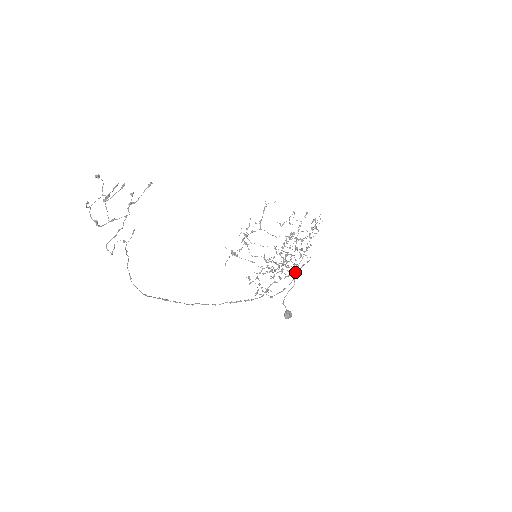
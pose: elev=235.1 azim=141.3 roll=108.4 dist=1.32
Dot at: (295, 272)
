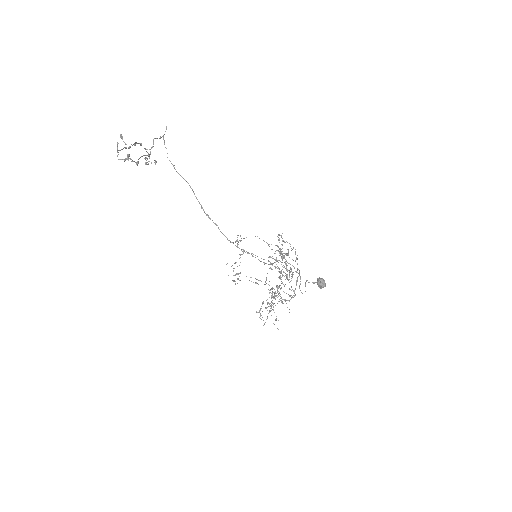
Dot at: occluded
